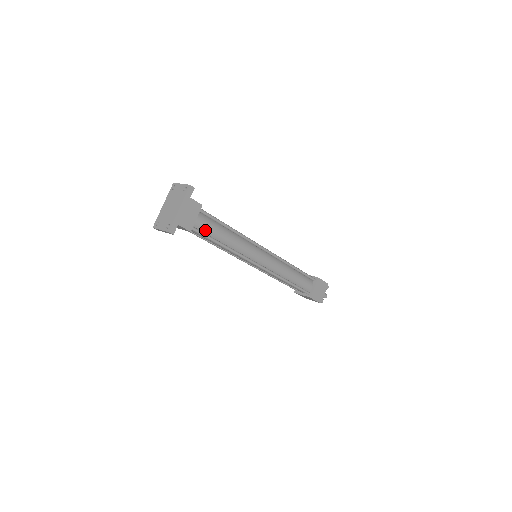
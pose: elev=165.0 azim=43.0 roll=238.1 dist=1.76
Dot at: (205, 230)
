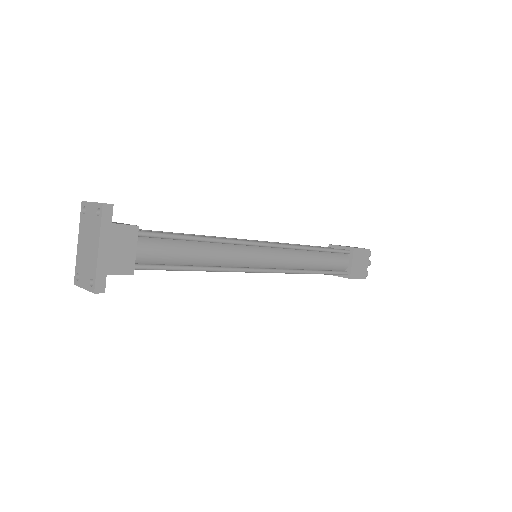
Dot at: (159, 259)
